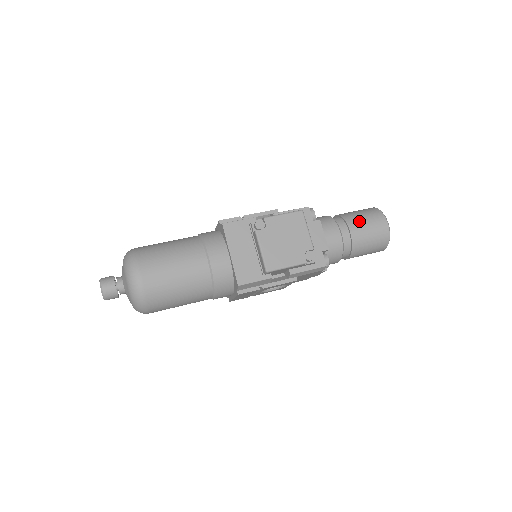
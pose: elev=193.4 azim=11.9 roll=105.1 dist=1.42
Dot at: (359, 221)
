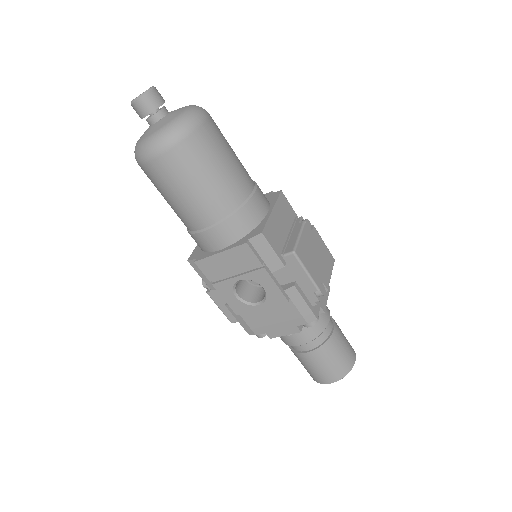
Dot at: (341, 331)
